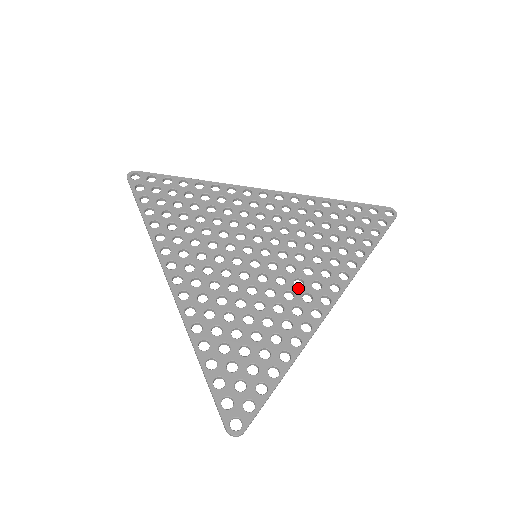
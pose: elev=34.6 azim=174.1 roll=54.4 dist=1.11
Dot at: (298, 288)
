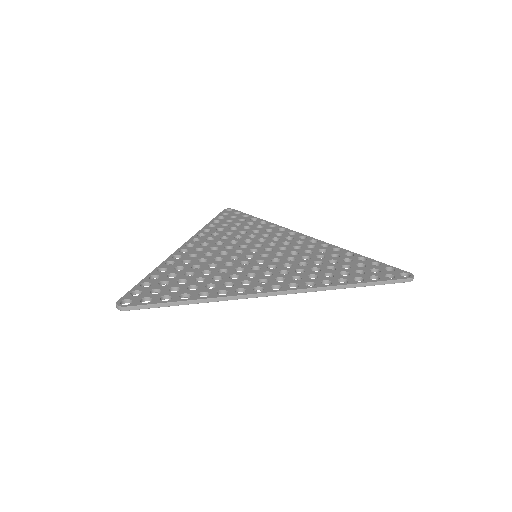
Dot at: (263, 275)
